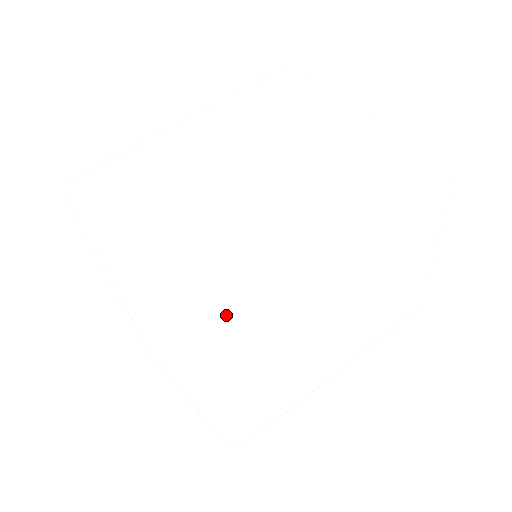
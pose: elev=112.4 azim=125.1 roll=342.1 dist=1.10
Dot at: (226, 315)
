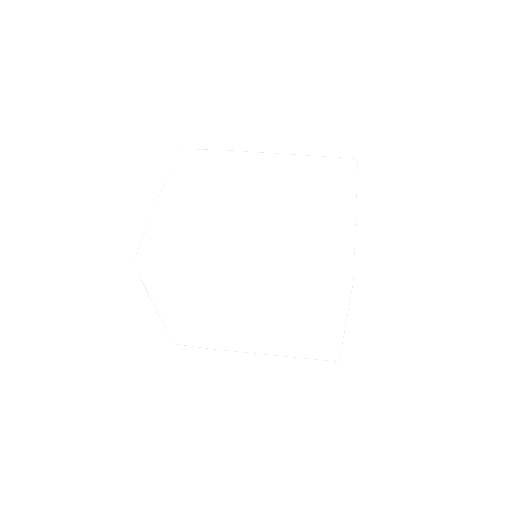
Dot at: occluded
